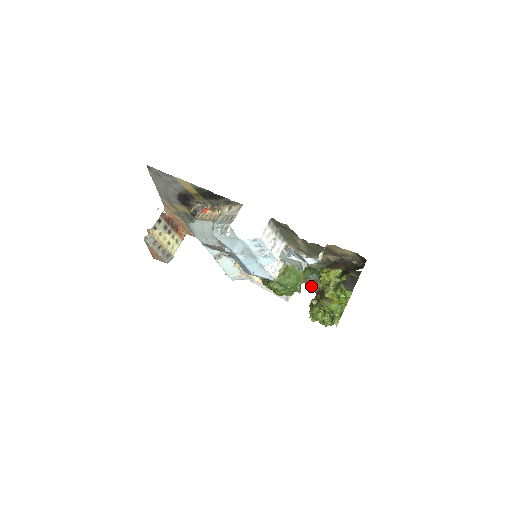
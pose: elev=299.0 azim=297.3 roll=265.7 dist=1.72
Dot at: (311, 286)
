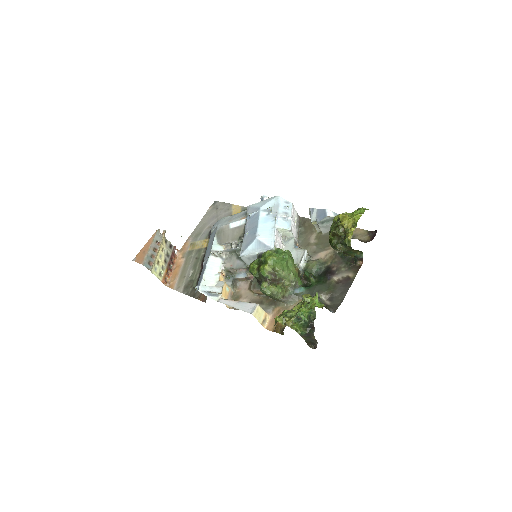
Dot at: occluded
